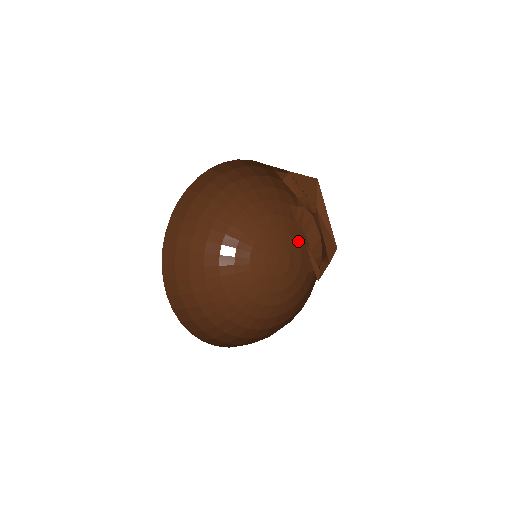
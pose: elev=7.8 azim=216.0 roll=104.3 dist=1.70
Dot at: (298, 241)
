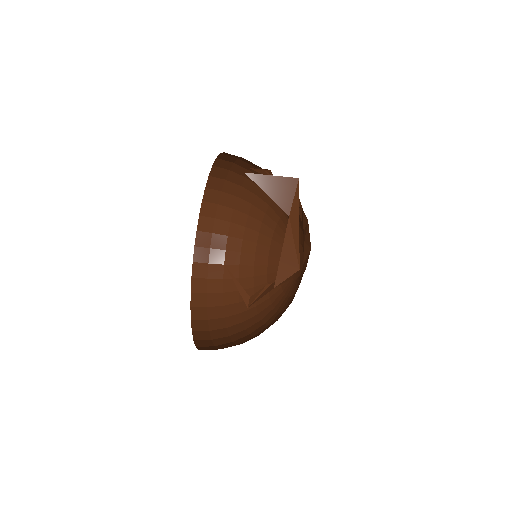
Dot at: occluded
